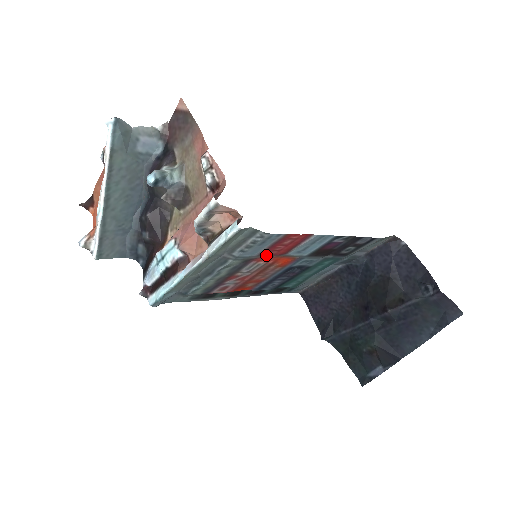
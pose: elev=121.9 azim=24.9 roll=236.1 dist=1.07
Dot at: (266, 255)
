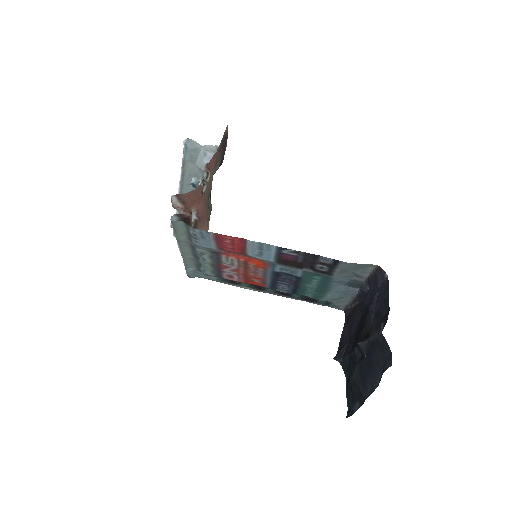
Dot at: (227, 251)
